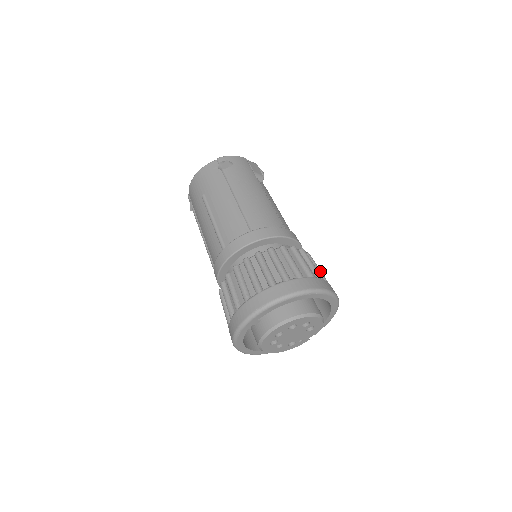
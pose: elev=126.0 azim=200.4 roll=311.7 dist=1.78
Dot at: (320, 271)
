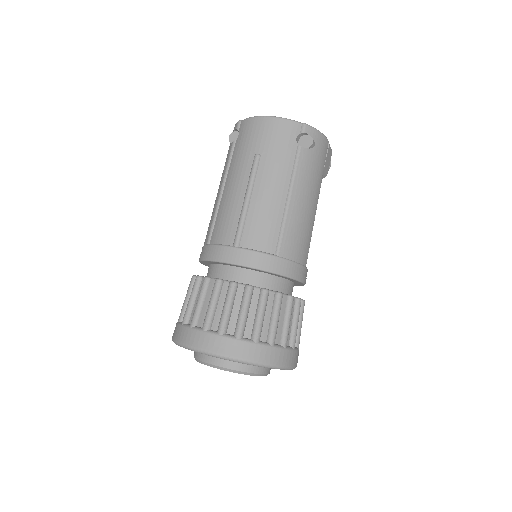
Dot at: occluded
